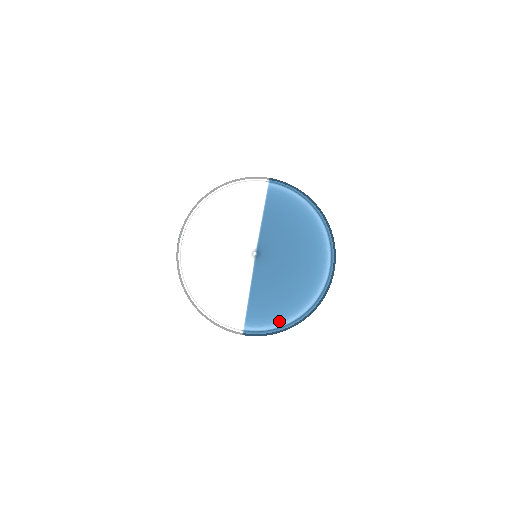
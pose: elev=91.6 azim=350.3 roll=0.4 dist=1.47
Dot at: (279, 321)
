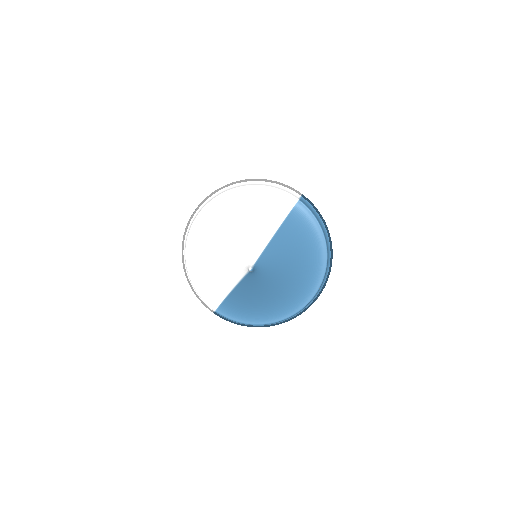
Dot at: (248, 319)
